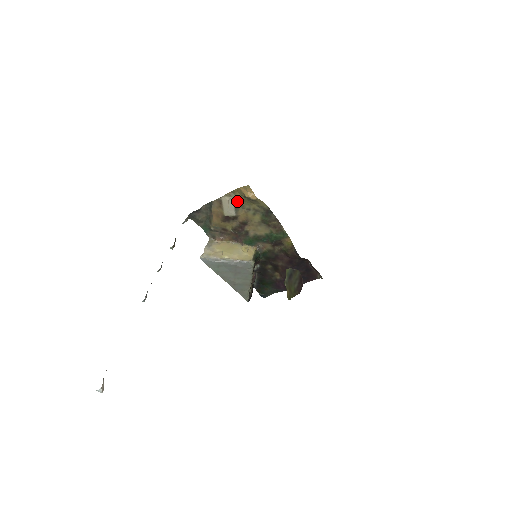
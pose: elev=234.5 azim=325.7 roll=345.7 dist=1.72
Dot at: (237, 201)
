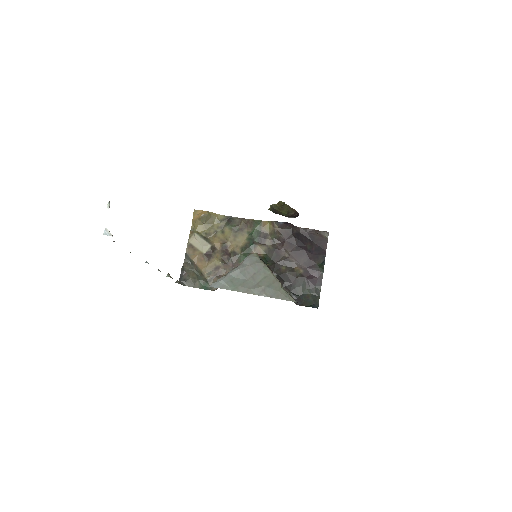
Dot at: (202, 234)
